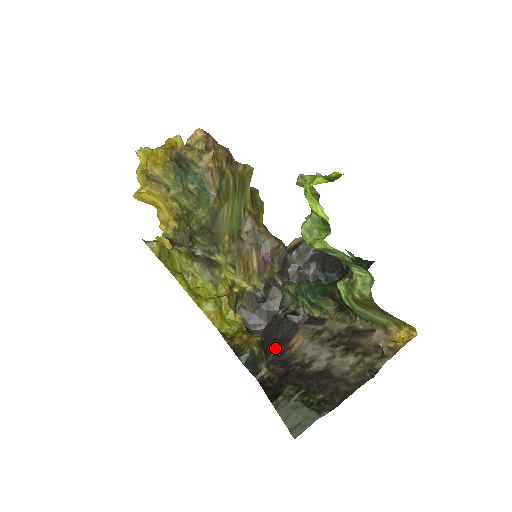
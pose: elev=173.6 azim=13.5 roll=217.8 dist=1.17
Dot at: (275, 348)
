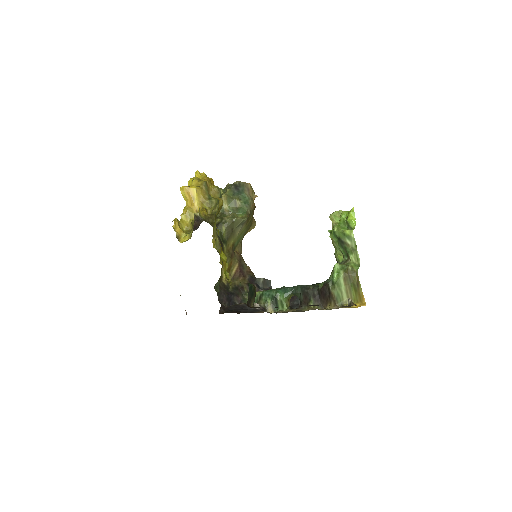
Dot at: occluded
